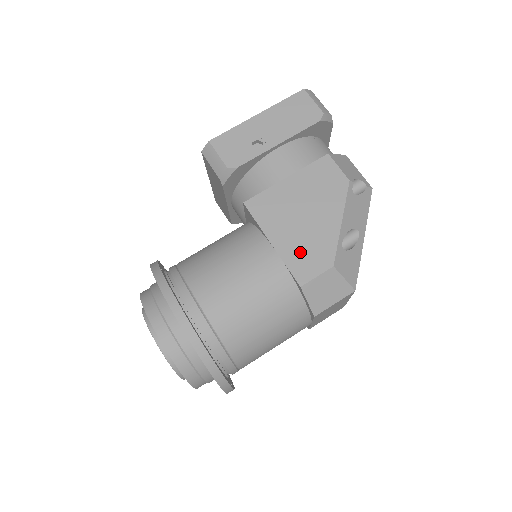
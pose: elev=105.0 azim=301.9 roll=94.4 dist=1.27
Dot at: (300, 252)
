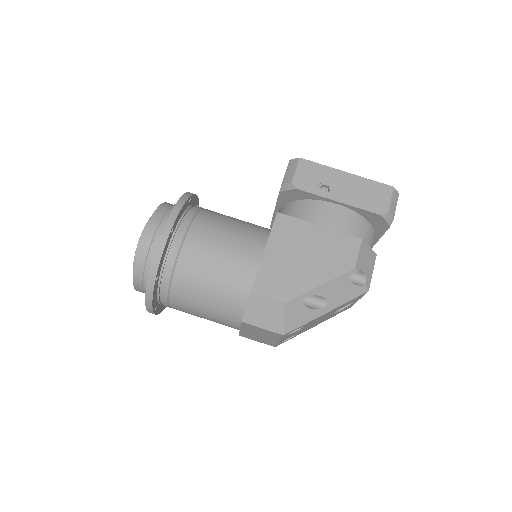
Dot at: (275, 274)
